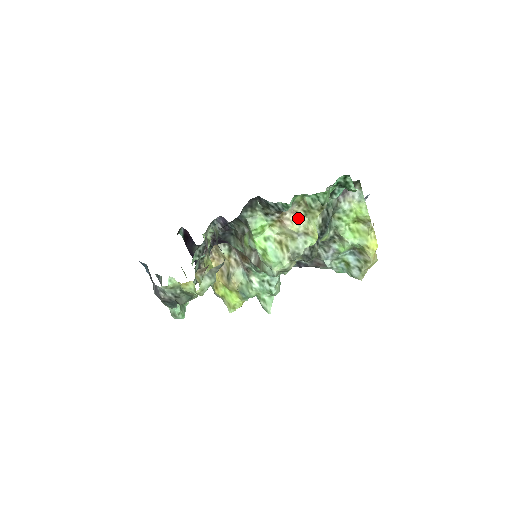
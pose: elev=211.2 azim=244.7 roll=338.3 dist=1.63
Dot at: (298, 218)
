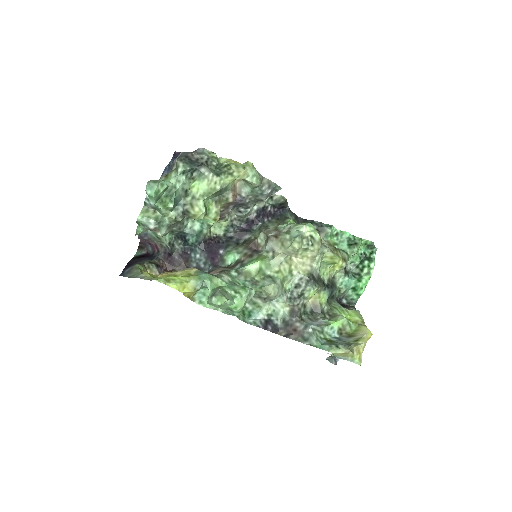
Dot at: occluded
